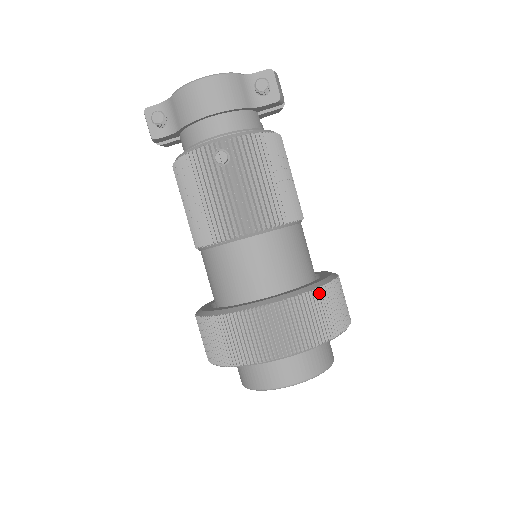
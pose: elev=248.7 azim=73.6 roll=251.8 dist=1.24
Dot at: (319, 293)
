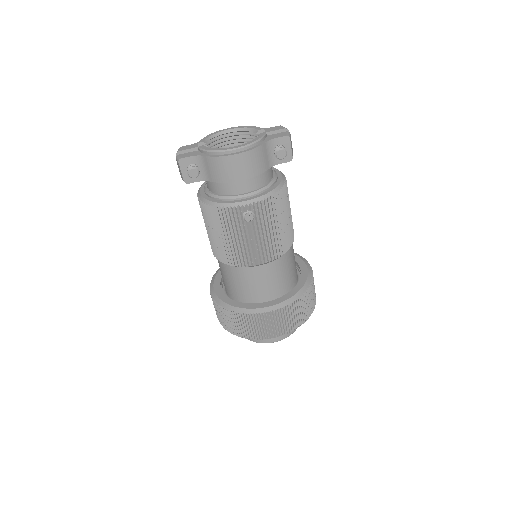
Dot at: (304, 296)
